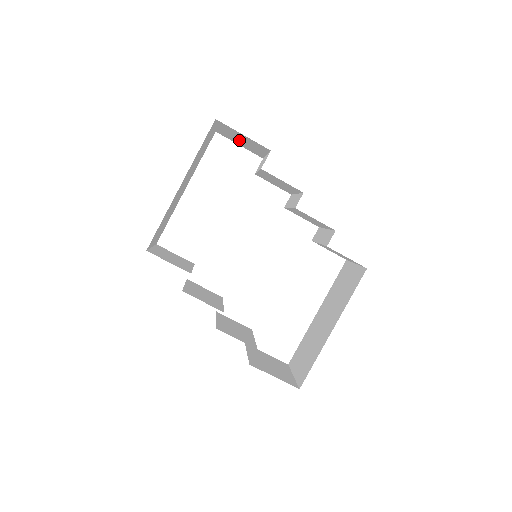
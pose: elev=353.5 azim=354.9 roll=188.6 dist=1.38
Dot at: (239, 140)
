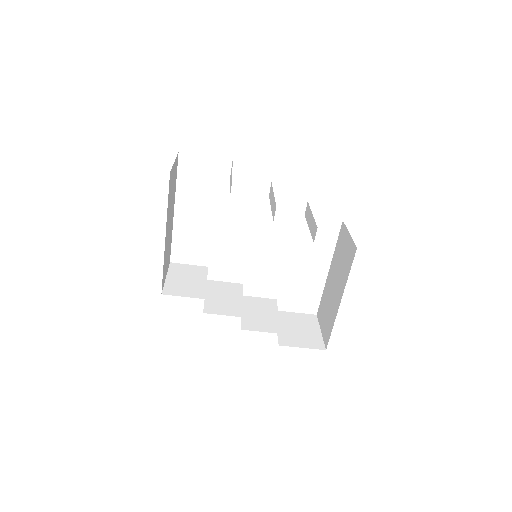
Dot at: occluded
